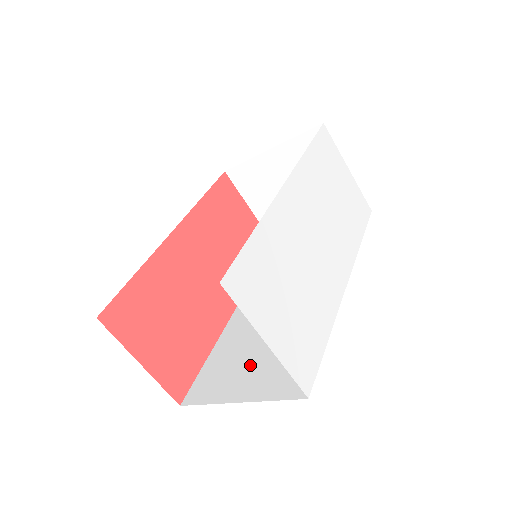
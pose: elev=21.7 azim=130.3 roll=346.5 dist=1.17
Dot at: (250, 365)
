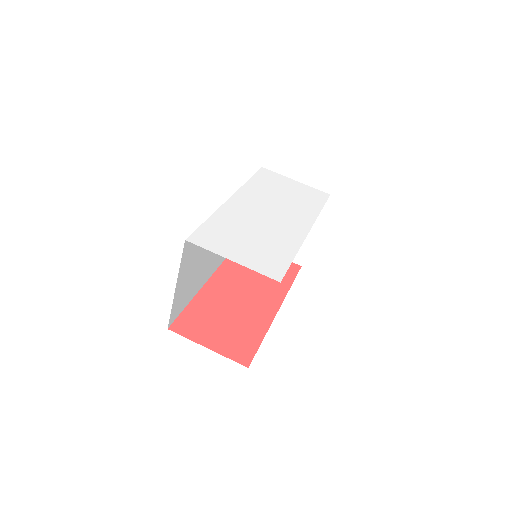
Dot at: occluded
